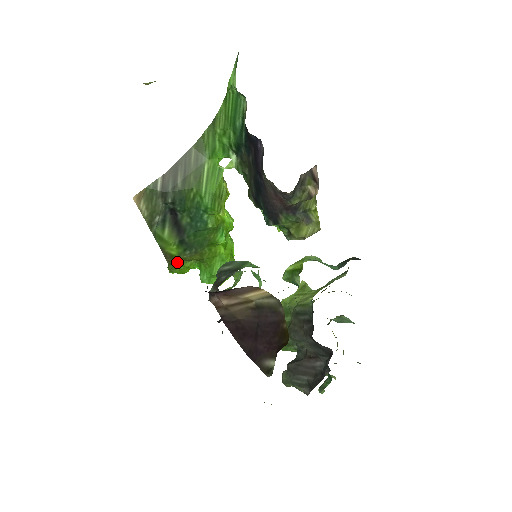
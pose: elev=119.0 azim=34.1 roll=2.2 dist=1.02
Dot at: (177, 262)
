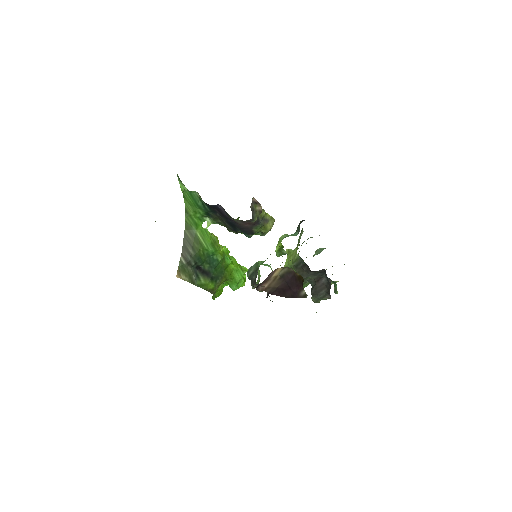
Dot at: occluded
